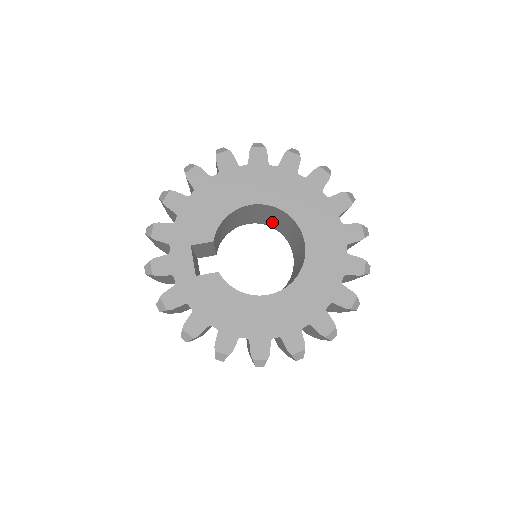
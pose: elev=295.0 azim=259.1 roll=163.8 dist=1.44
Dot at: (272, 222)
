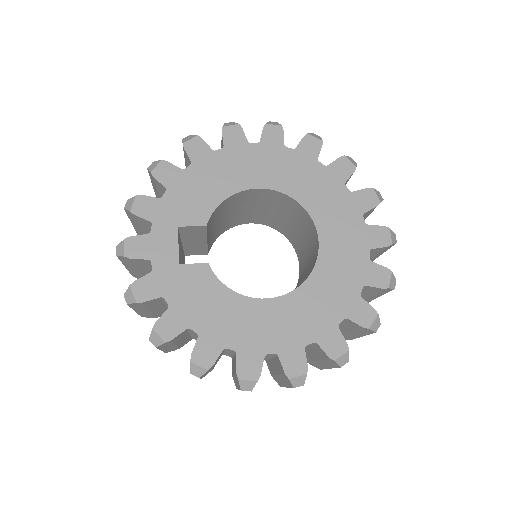
Dot at: (279, 222)
